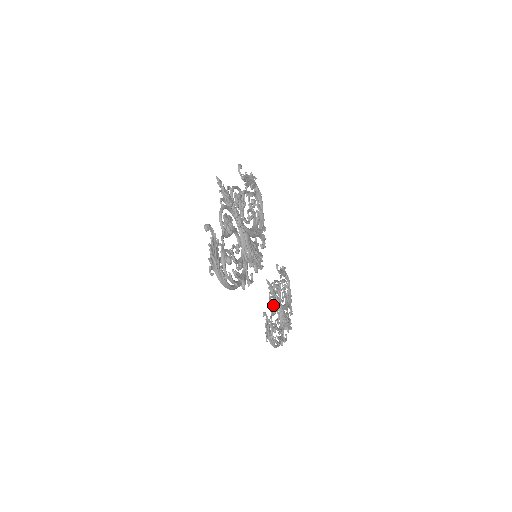
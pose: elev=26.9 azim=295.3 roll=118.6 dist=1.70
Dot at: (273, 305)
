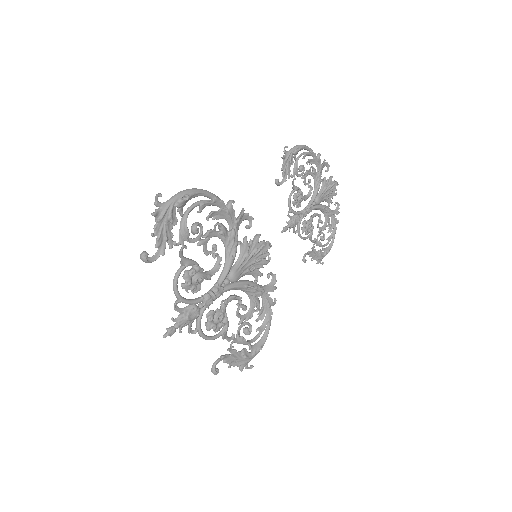
Dot at: (306, 231)
